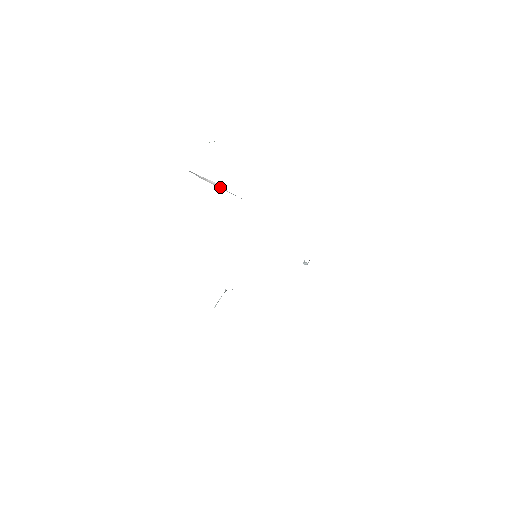
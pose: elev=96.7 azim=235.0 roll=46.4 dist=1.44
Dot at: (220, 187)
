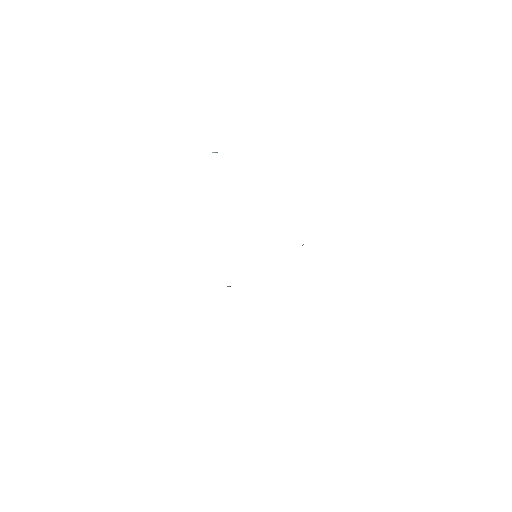
Dot at: occluded
